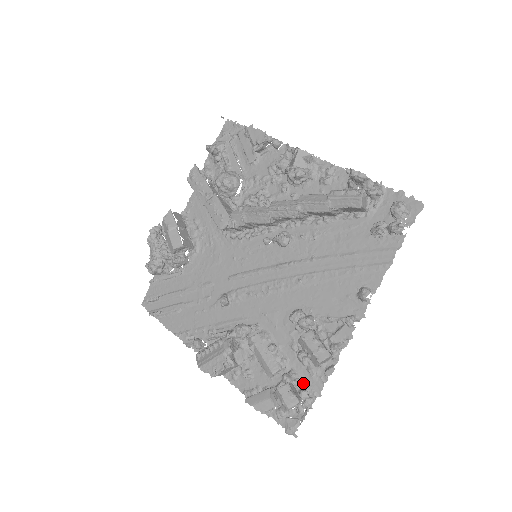
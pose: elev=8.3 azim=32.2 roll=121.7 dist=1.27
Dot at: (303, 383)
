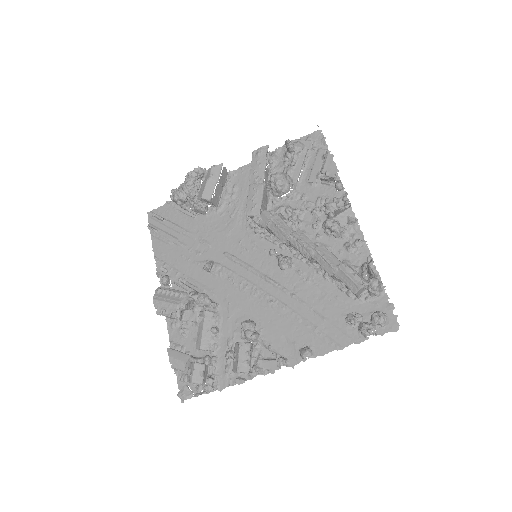
Dot at: (216, 372)
